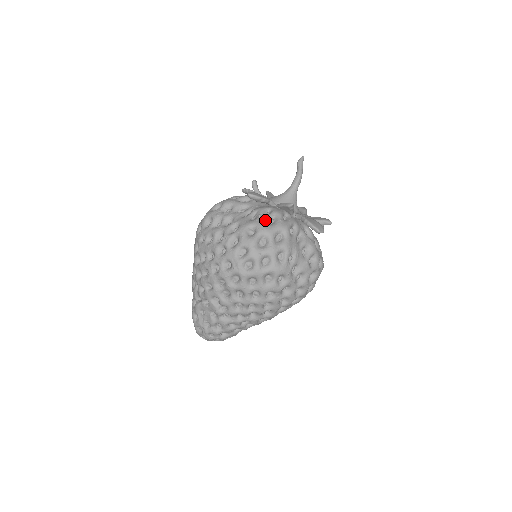
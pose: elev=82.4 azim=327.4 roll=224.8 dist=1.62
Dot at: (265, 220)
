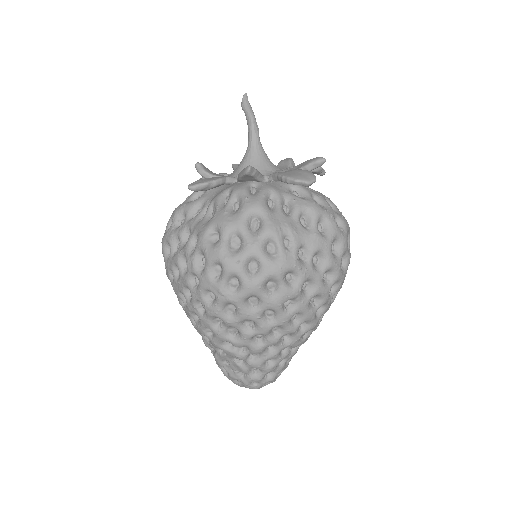
Dot at: (225, 210)
